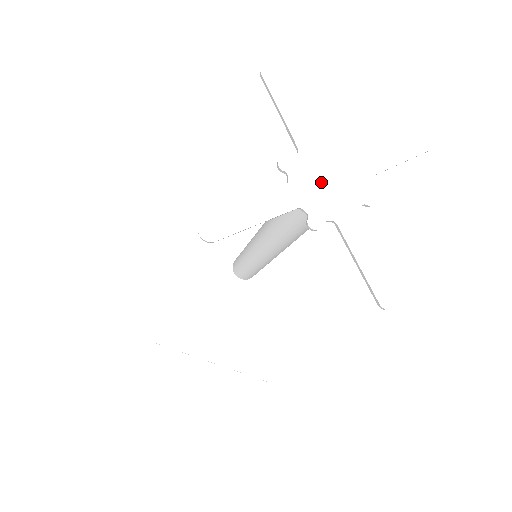
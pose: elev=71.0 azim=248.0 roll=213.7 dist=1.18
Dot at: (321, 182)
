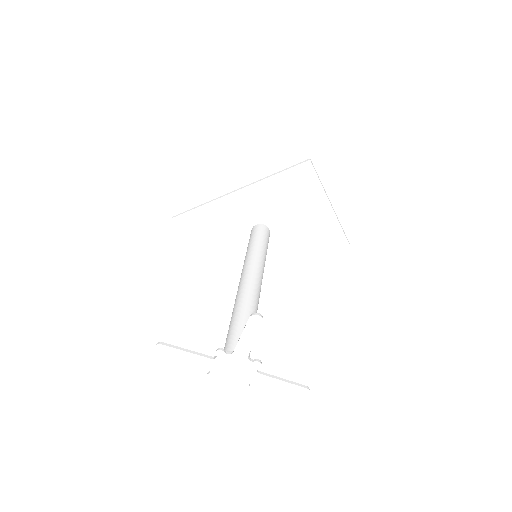
Dot at: (230, 369)
